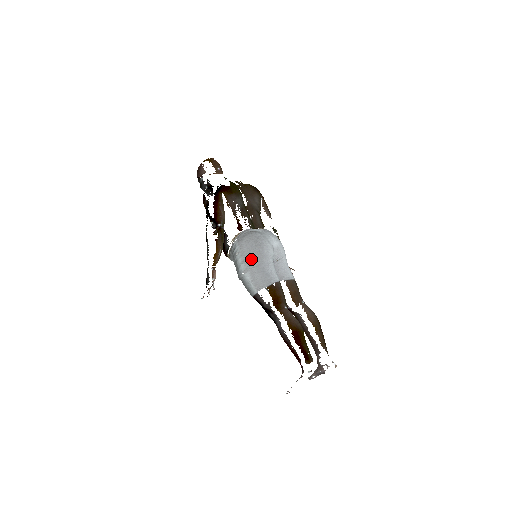
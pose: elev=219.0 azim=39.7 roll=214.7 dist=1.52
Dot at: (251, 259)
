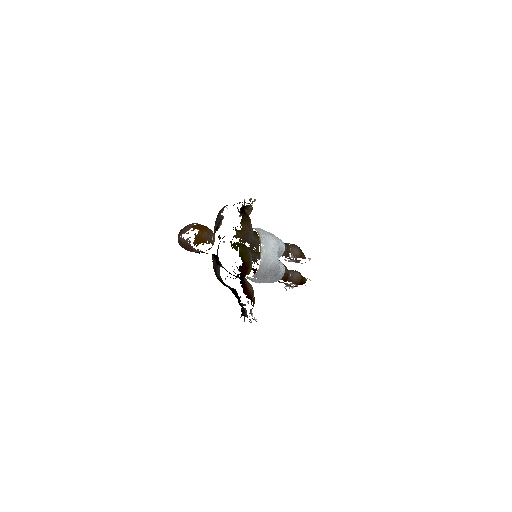
Dot at: (269, 280)
